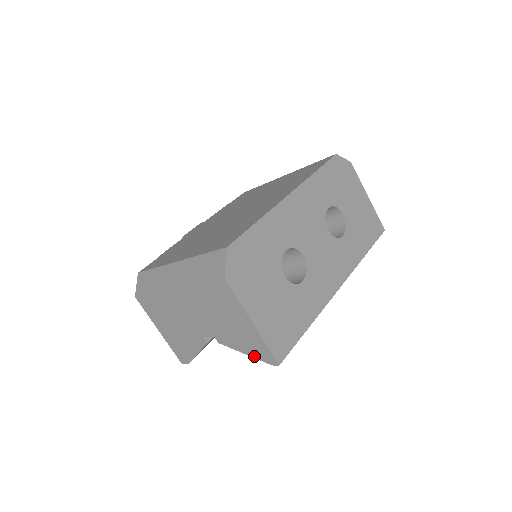
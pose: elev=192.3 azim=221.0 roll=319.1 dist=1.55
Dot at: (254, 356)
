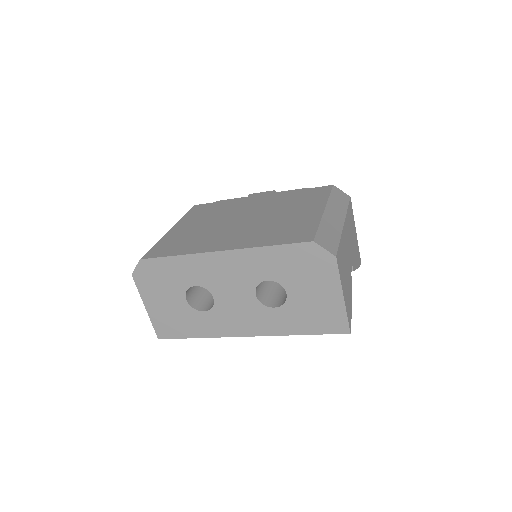
Dot at: occluded
